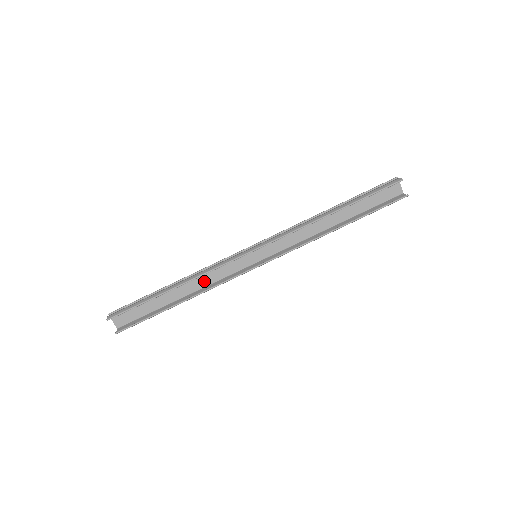
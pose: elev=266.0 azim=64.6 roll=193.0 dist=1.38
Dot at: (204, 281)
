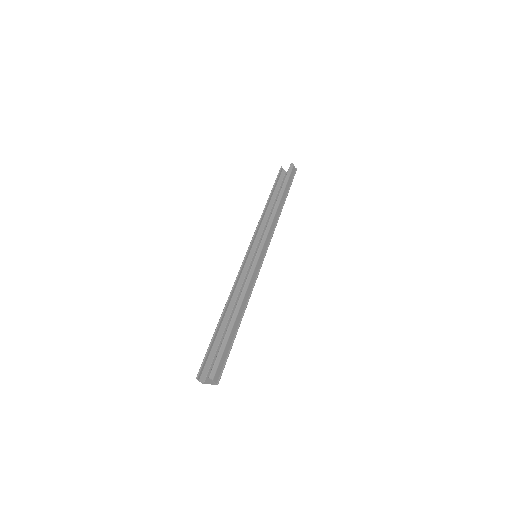
Dot at: occluded
